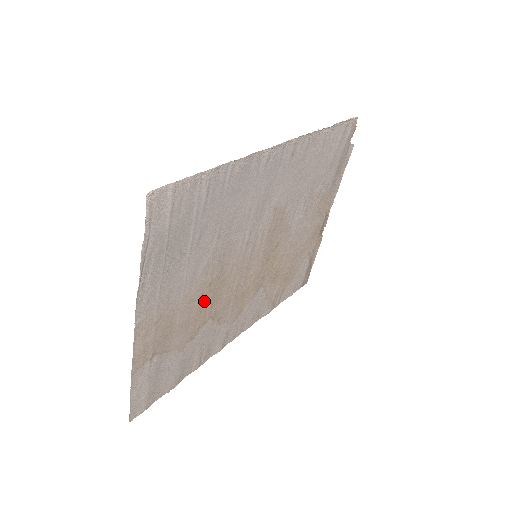
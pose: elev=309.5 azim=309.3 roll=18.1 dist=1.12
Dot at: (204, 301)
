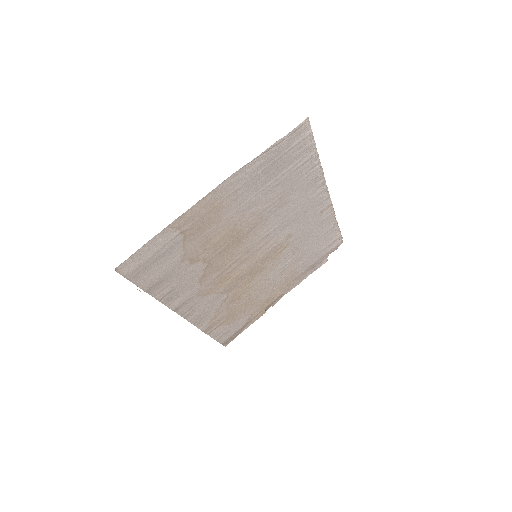
Dot at: (225, 240)
